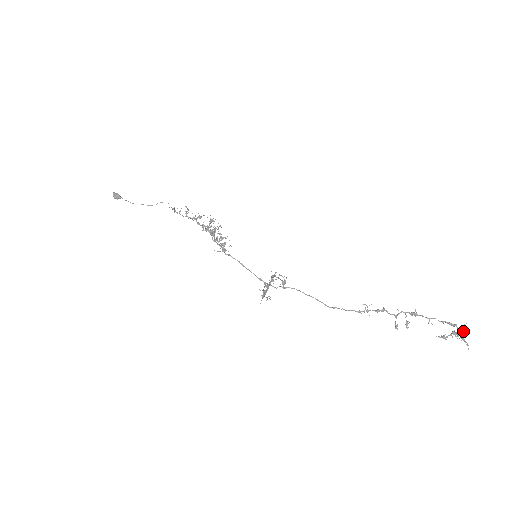
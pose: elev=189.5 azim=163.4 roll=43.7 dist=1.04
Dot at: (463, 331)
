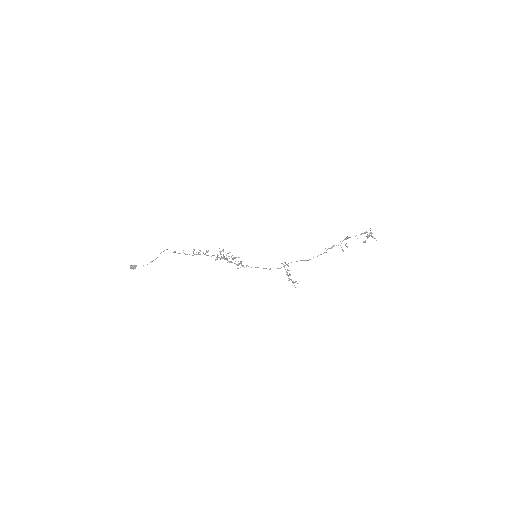
Dot at: (371, 233)
